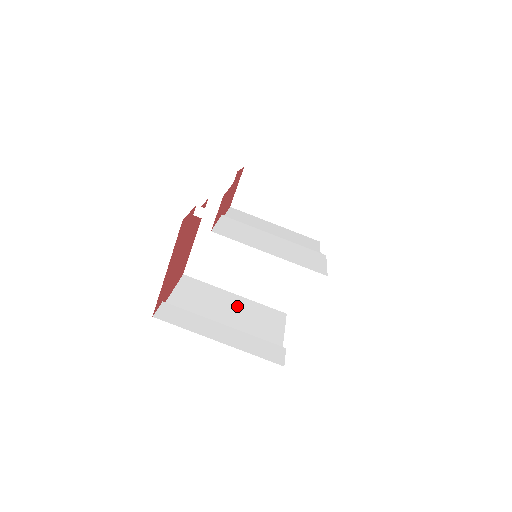
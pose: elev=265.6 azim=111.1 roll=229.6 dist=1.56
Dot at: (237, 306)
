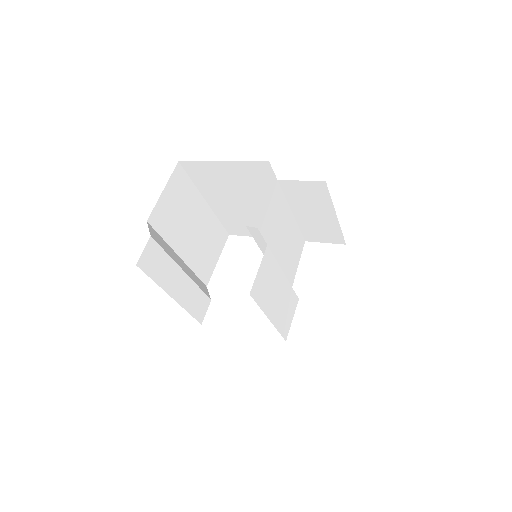
Dot at: (201, 223)
